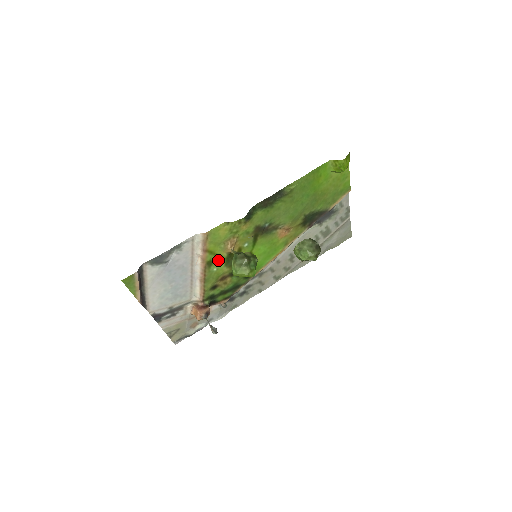
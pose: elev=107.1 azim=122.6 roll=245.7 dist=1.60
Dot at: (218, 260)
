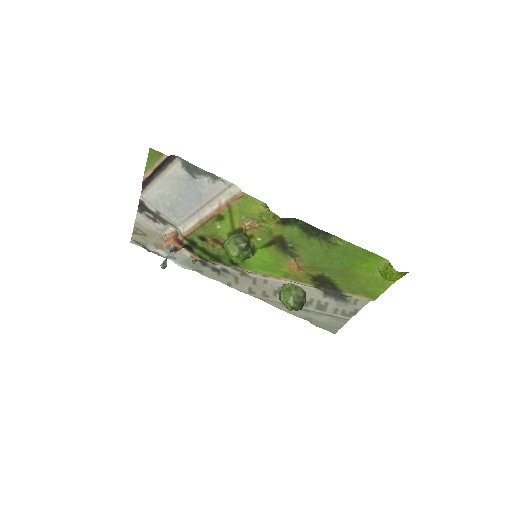
Dot at: (228, 223)
